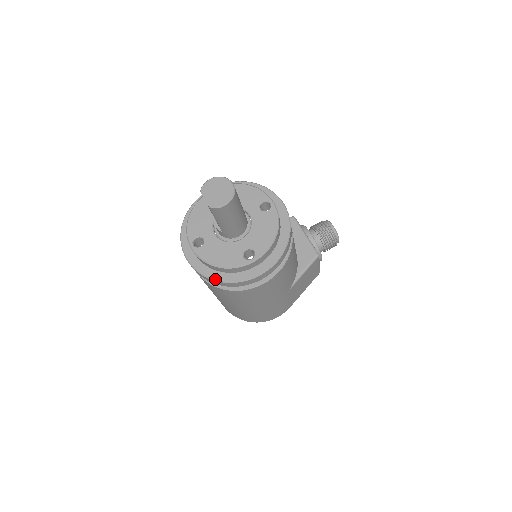
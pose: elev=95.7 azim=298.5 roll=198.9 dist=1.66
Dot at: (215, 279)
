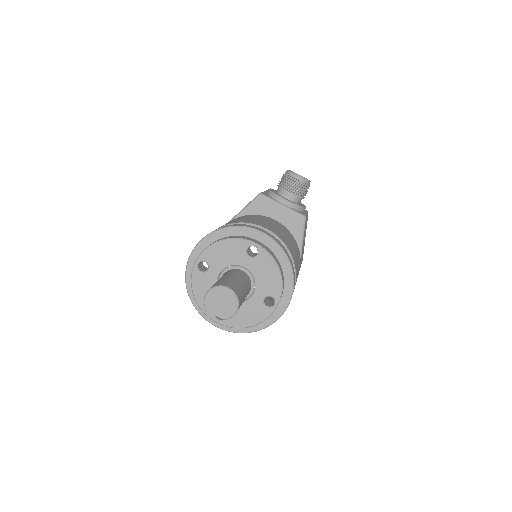
Dot at: (254, 331)
